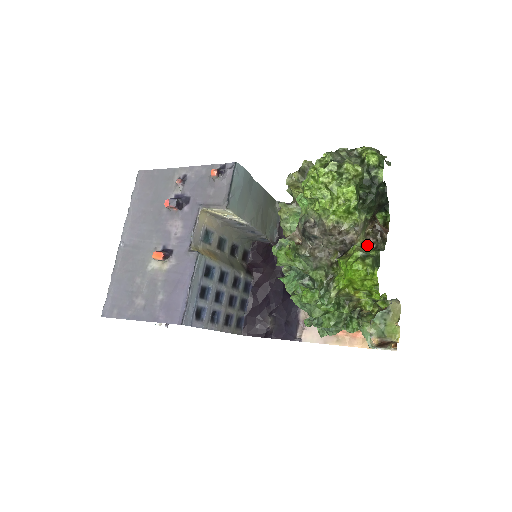
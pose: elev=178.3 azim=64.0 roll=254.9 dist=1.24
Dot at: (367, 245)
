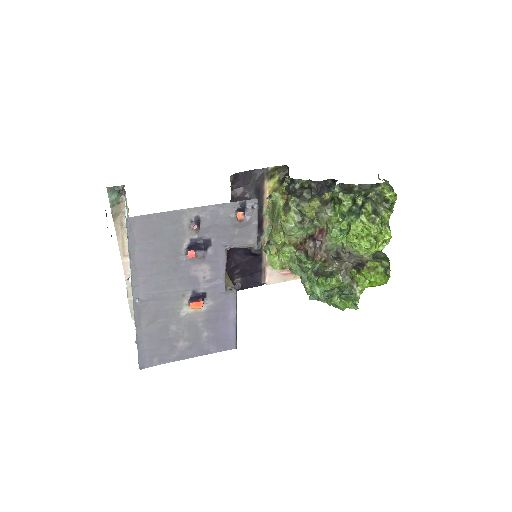
Dot at: occluded
